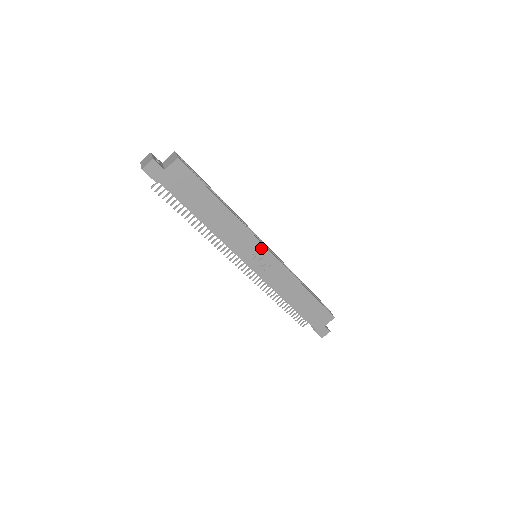
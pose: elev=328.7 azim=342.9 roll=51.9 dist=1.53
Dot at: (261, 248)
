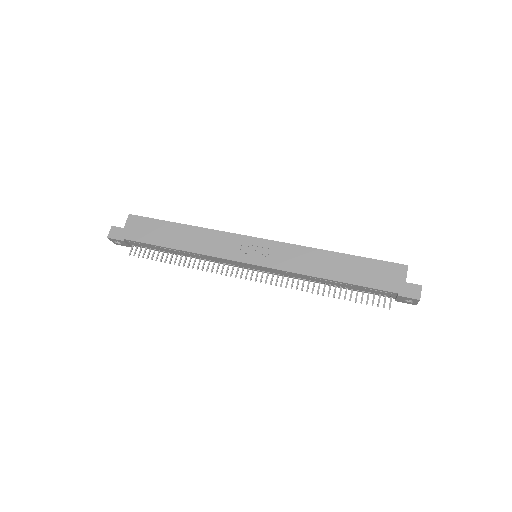
Dot at: (247, 240)
